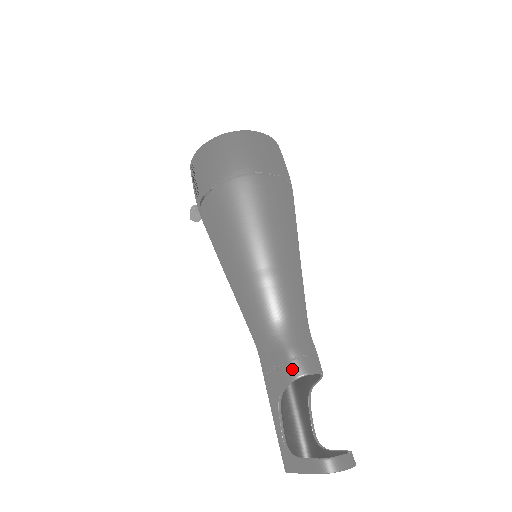
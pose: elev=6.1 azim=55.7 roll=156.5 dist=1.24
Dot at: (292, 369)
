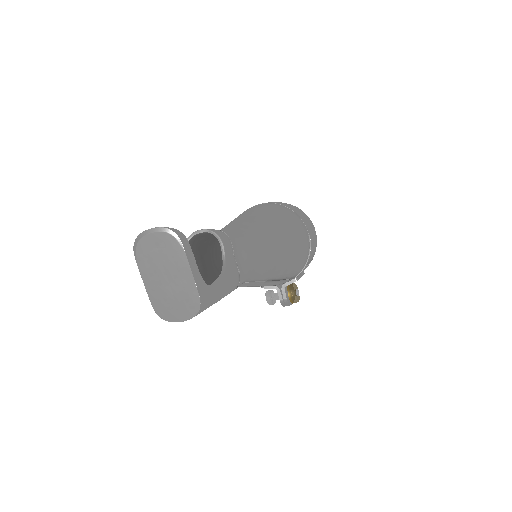
Dot at: occluded
